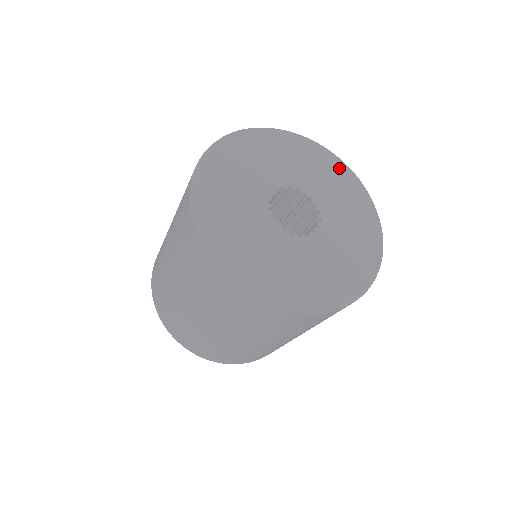
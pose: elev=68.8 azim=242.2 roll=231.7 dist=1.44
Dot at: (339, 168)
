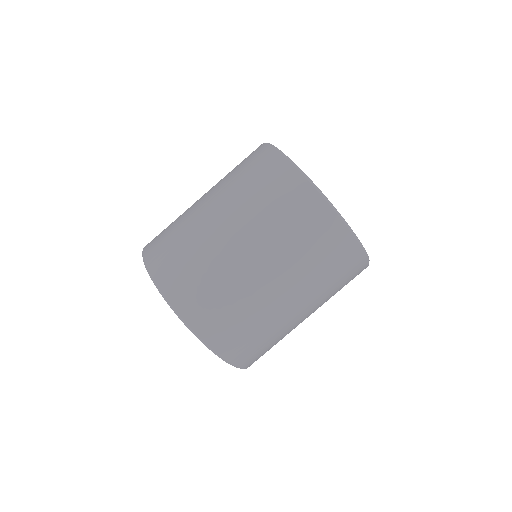
Dot at: occluded
